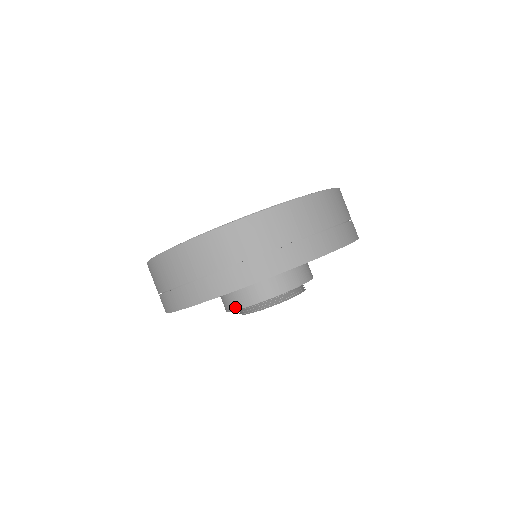
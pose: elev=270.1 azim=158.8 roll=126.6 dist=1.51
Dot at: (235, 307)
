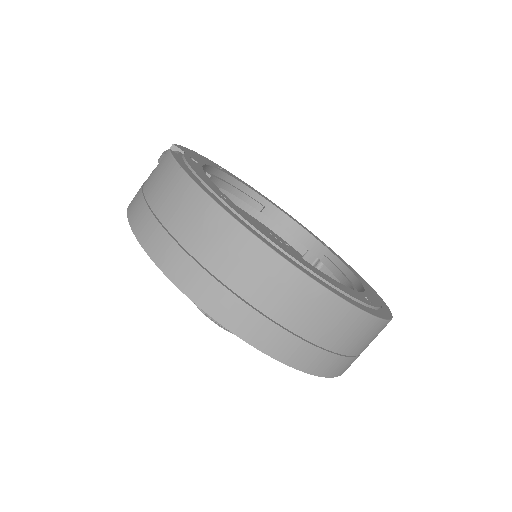
Dot at: occluded
